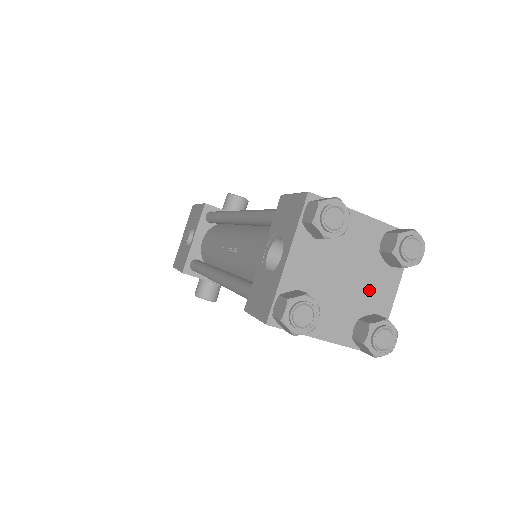
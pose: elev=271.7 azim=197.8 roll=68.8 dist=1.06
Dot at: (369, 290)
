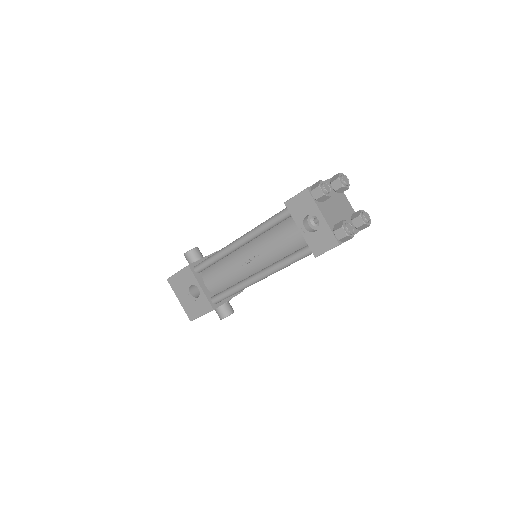
Dot at: (344, 207)
